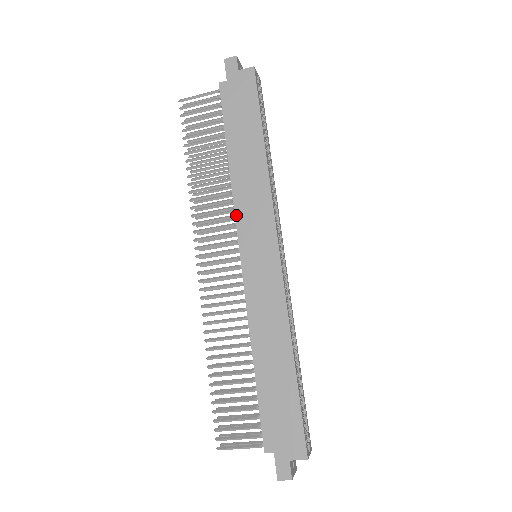
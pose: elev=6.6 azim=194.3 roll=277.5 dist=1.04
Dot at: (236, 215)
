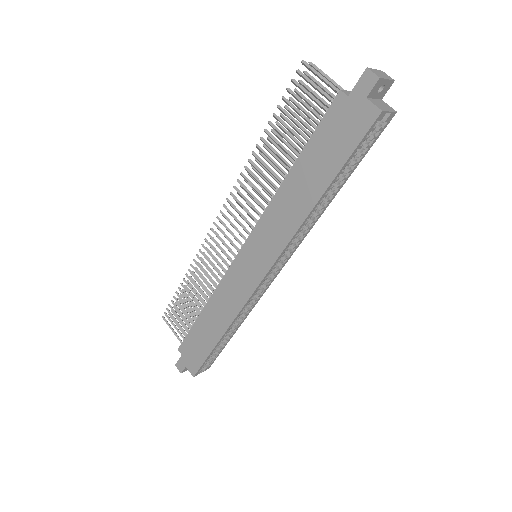
Dot at: (259, 222)
